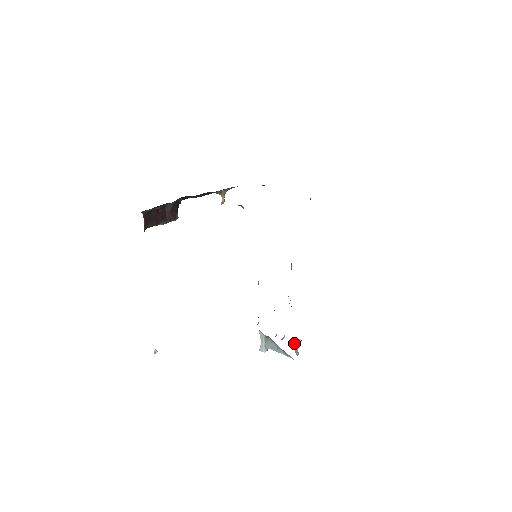
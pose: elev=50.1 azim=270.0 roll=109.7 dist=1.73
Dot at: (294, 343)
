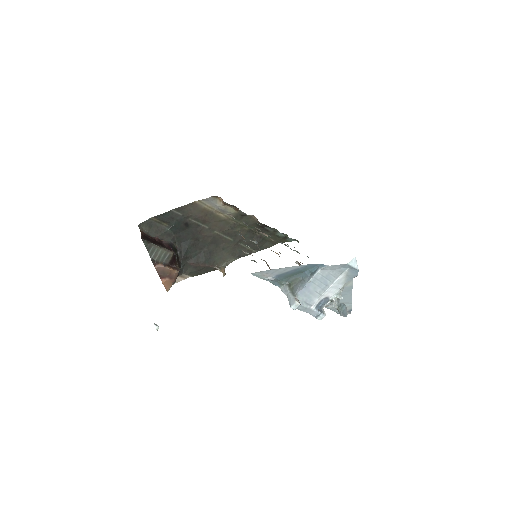
Dot at: (336, 304)
